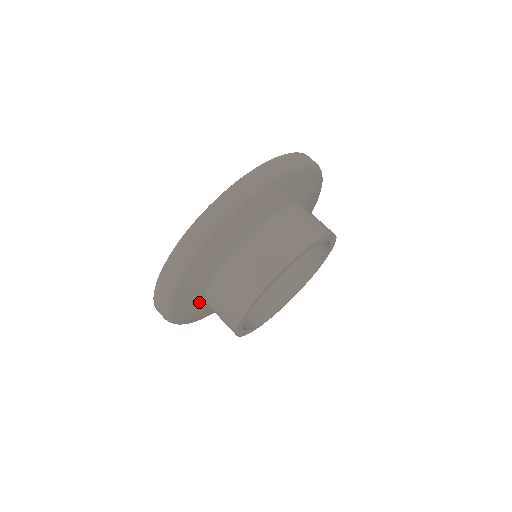
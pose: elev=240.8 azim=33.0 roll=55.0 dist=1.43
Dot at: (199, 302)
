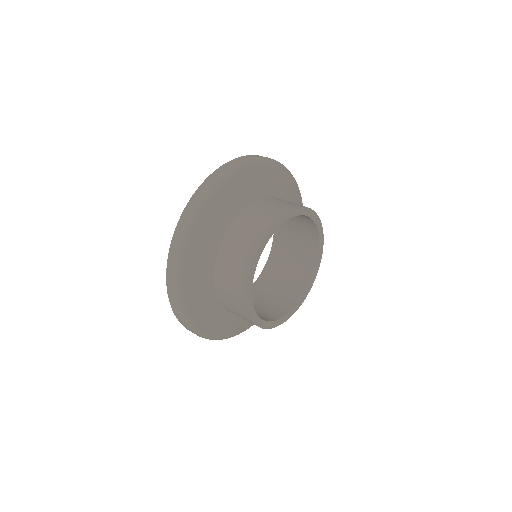
Dot at: (235, 318)
